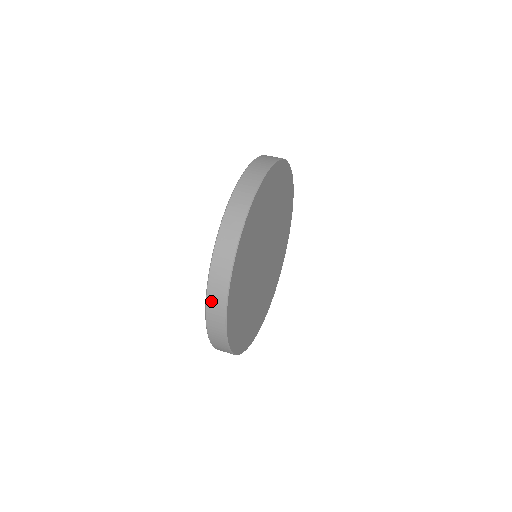
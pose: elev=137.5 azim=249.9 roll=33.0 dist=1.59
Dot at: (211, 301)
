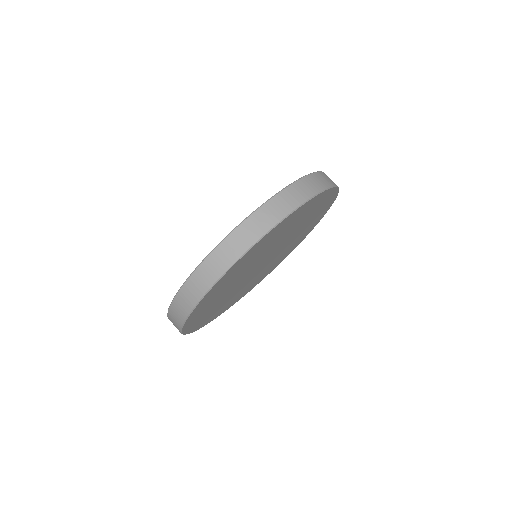
Dot at: (198, 275)
